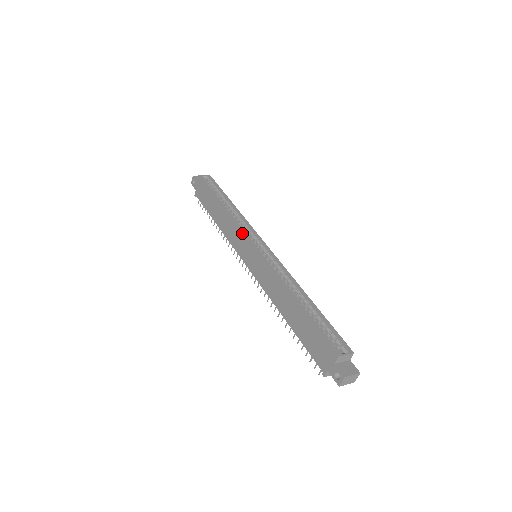
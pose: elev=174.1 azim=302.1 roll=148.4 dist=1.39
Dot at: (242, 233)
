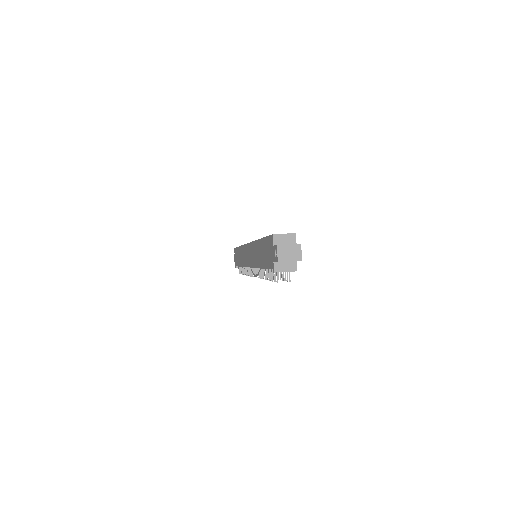
Dot at: (244, 245)
